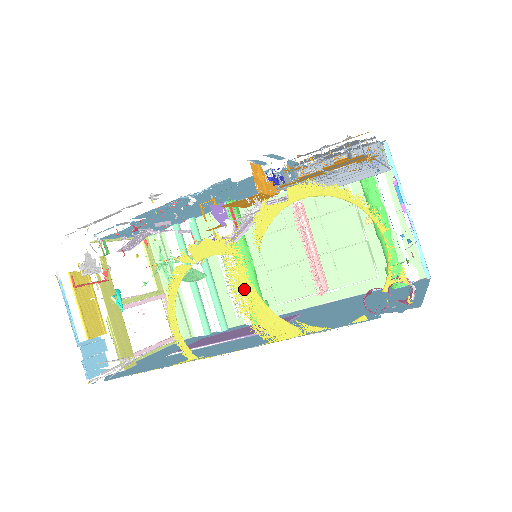
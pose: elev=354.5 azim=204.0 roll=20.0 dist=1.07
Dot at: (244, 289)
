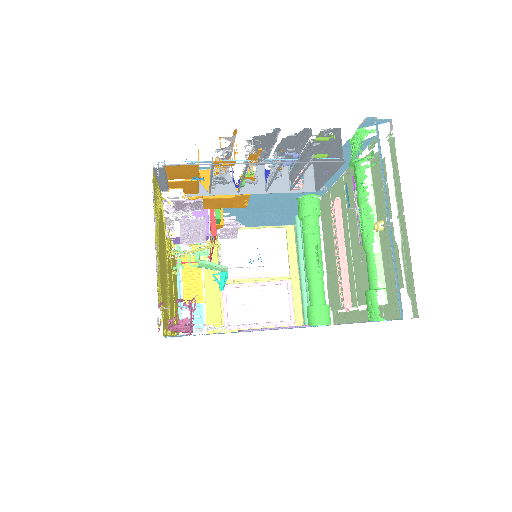
Dot at: occluded
